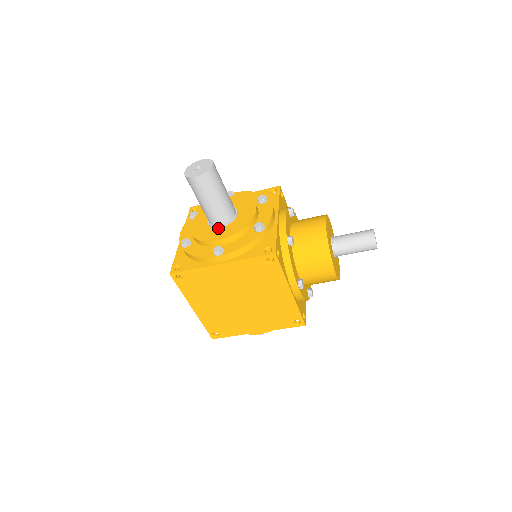
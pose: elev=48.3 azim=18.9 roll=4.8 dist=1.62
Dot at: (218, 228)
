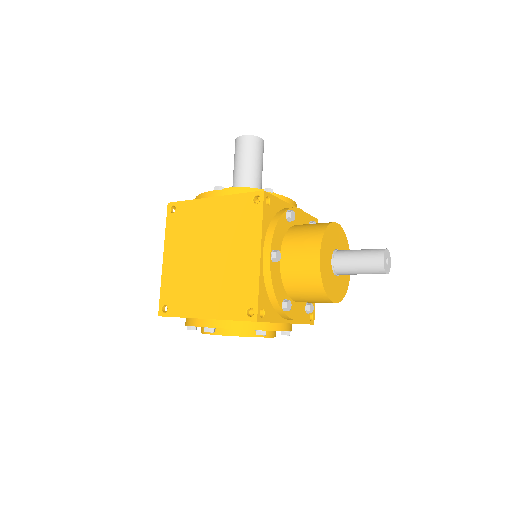
Dot at: occluded
